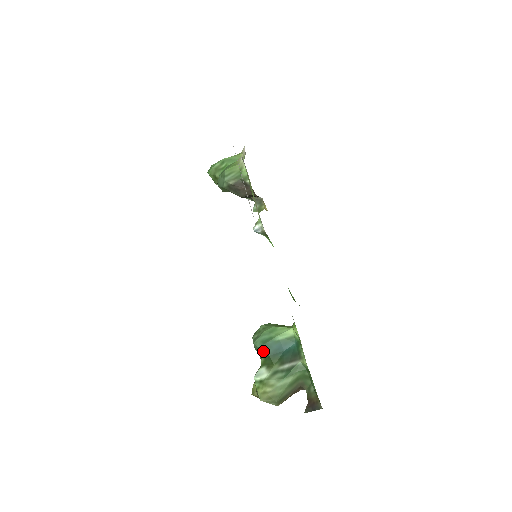
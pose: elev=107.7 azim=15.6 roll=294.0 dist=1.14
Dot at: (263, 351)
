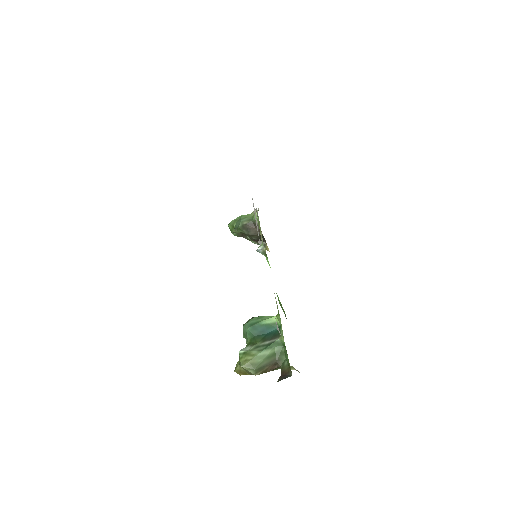
Dot at: (250, 332)
